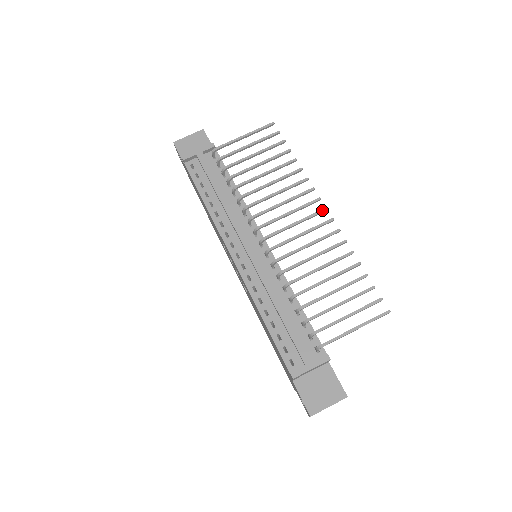
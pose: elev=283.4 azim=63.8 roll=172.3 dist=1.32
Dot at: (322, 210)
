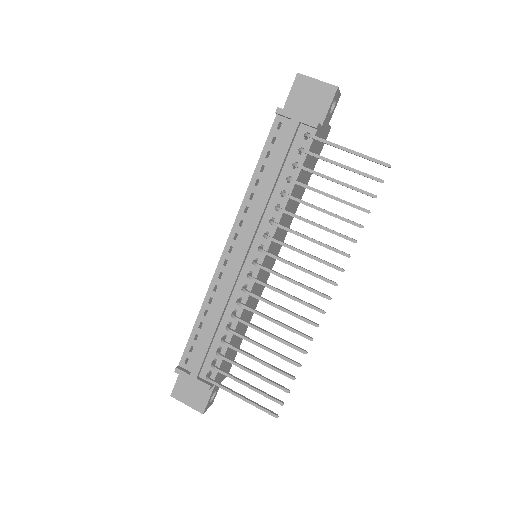
Dot at: (325, 296)
